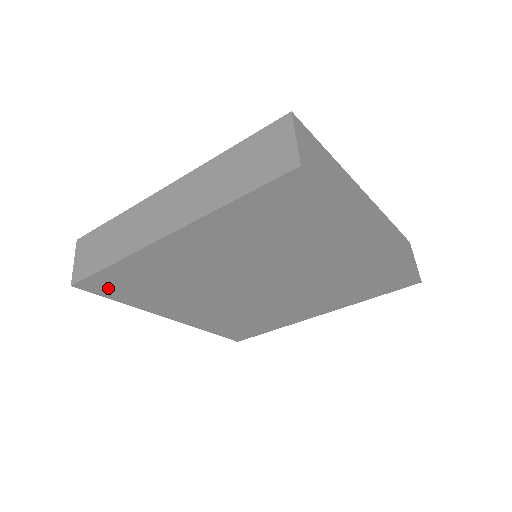
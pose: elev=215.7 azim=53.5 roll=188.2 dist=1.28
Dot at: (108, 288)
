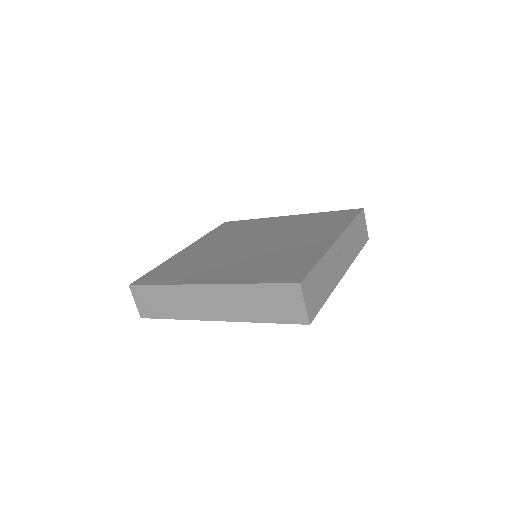
Dot at: occluded
